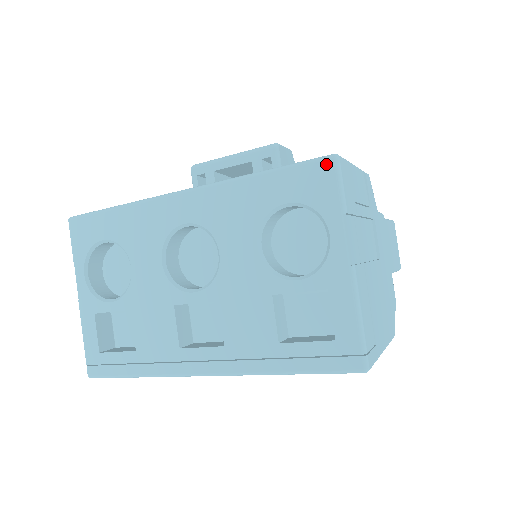
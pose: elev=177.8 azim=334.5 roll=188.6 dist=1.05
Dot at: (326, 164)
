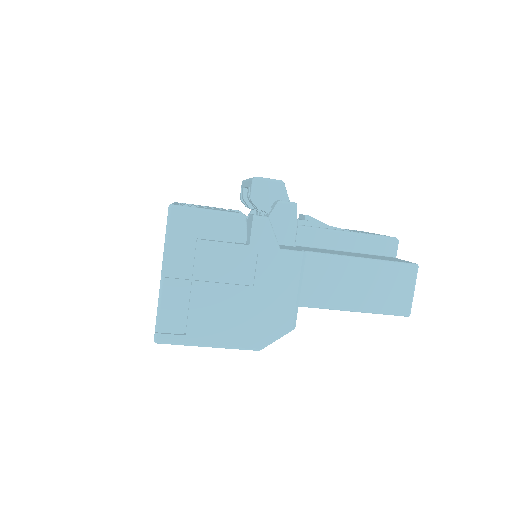
Dot at: (168, 210)
